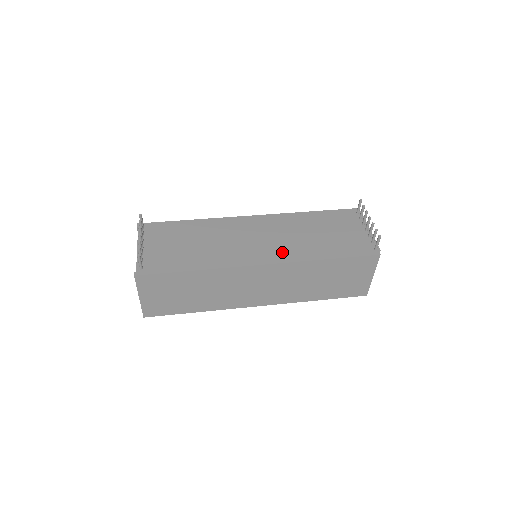
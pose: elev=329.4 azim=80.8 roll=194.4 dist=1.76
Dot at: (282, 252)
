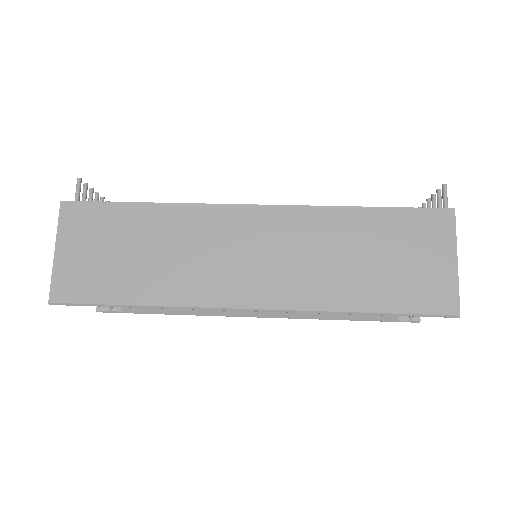
Dot at: occluded
